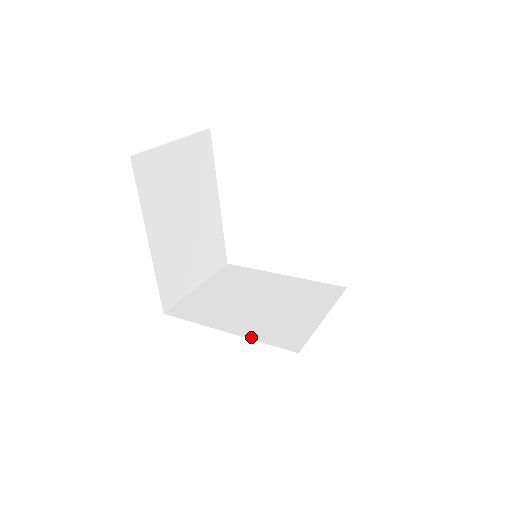
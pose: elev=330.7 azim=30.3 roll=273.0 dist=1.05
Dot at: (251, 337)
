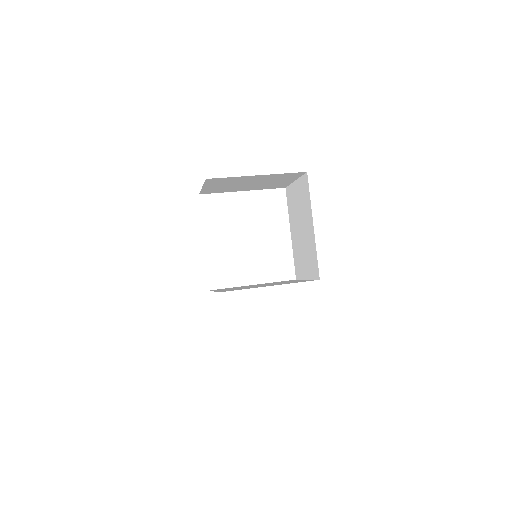
Dot at: (288, 283)
